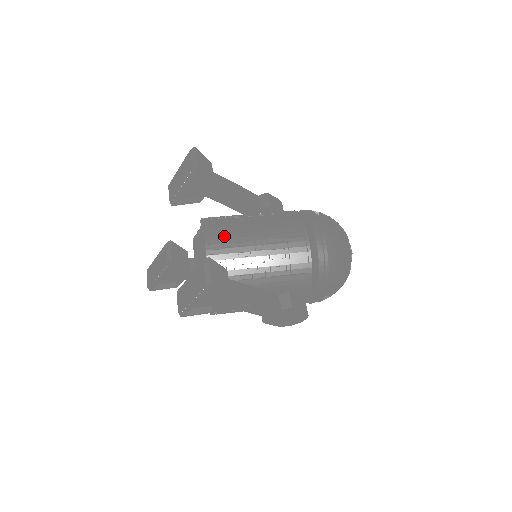
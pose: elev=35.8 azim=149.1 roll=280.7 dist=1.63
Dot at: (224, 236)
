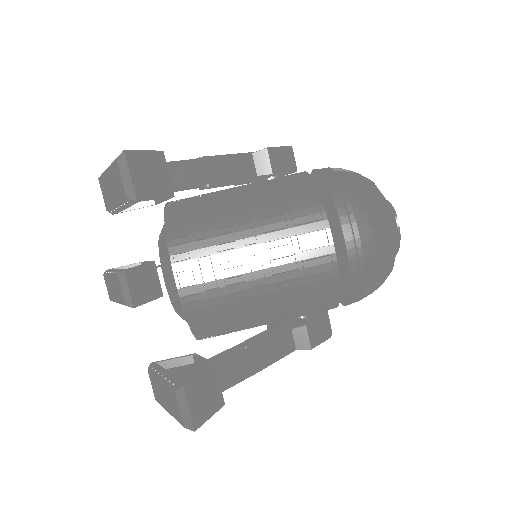
Dot at: (204, 270)
